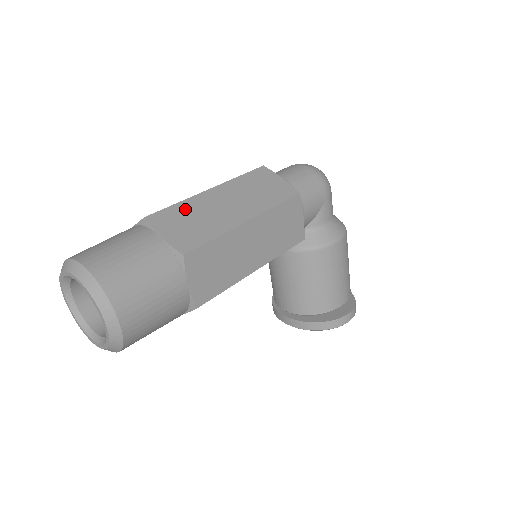
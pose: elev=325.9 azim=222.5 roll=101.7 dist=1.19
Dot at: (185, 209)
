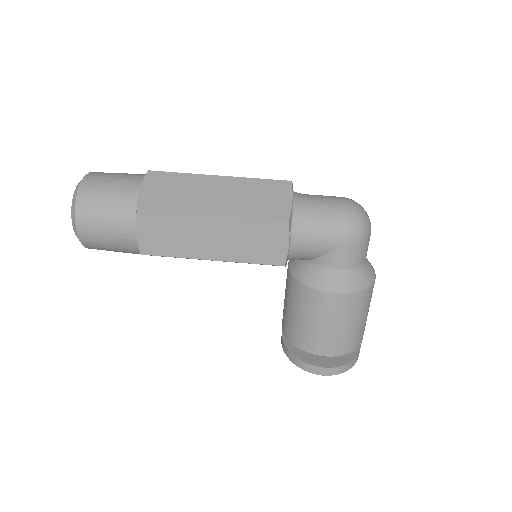
Dot at: (180, 180)
